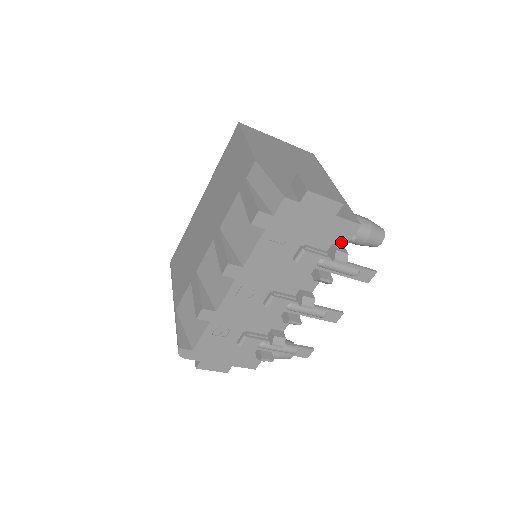
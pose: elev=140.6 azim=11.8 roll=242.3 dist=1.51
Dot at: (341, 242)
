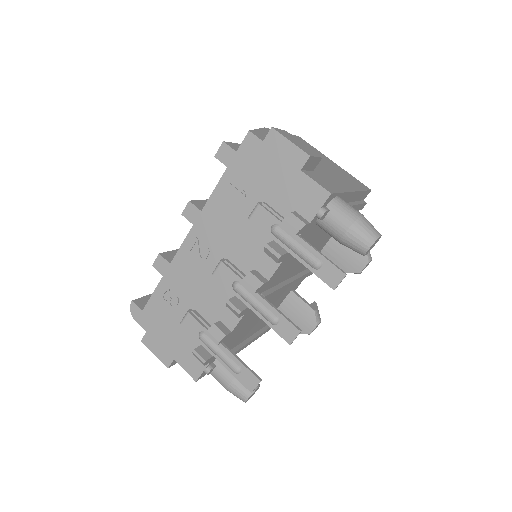
Dot at: (306, 213)
